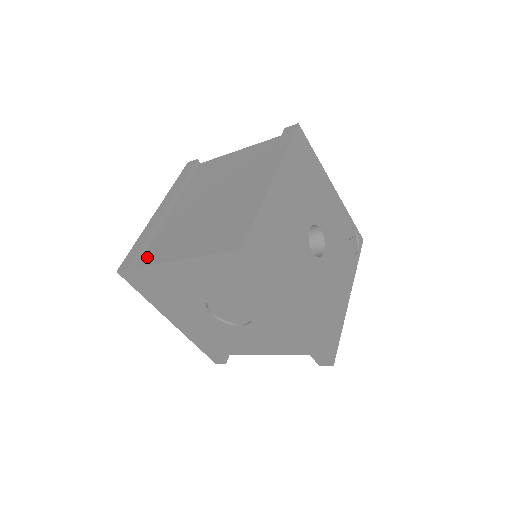
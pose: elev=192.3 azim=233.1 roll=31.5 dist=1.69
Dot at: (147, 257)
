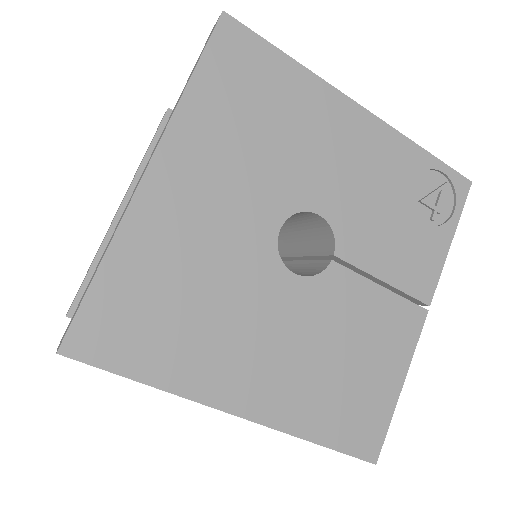
Dot at: occluded
